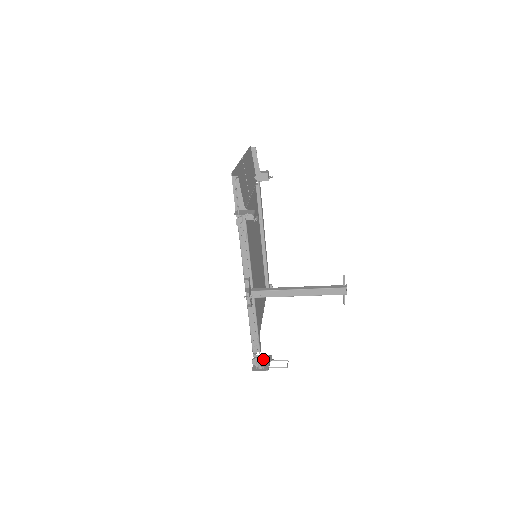
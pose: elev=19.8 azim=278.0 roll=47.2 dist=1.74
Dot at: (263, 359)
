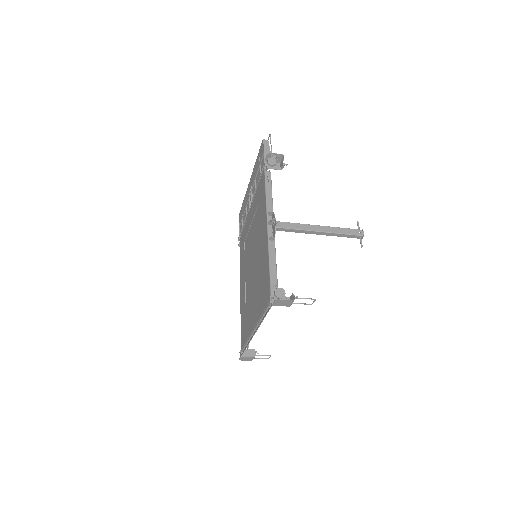
Dot at: occluded
